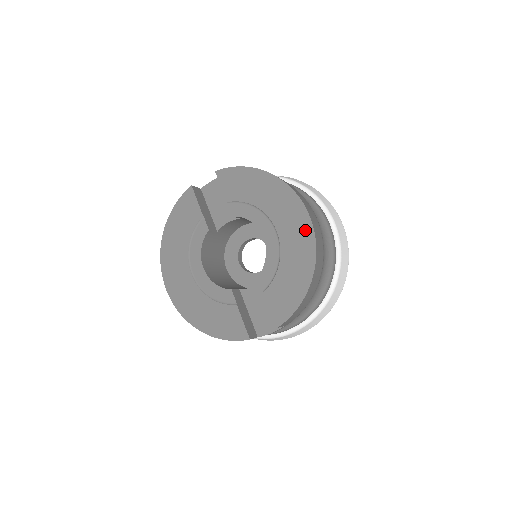
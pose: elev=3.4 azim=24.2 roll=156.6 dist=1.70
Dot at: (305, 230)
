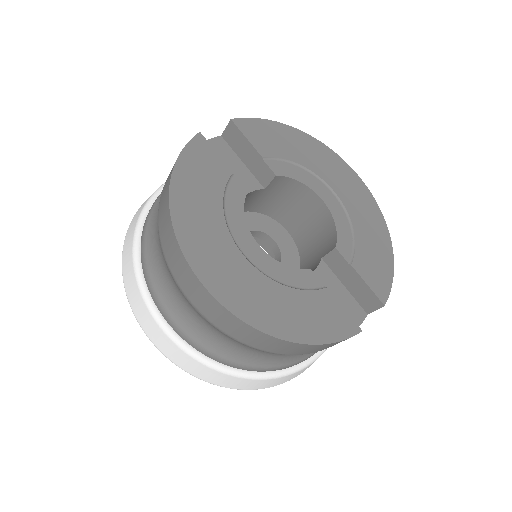
Dot at: (362, 191)
